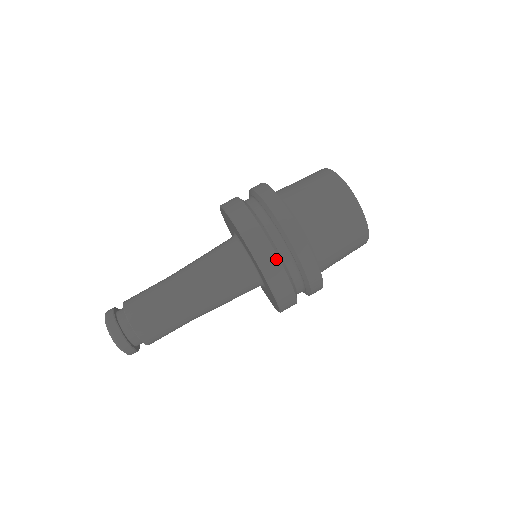
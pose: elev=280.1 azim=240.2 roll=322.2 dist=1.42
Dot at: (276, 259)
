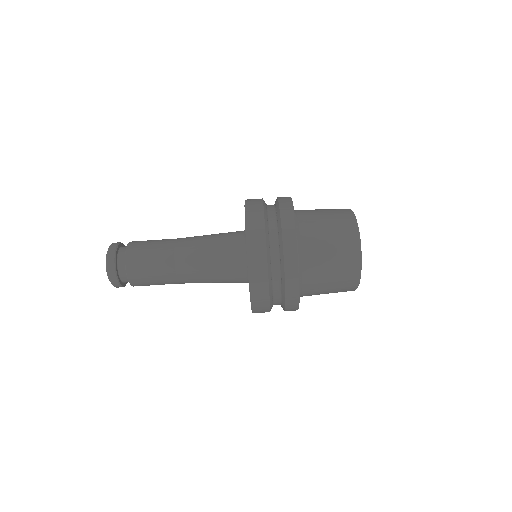
Dot at: (263, 238)
